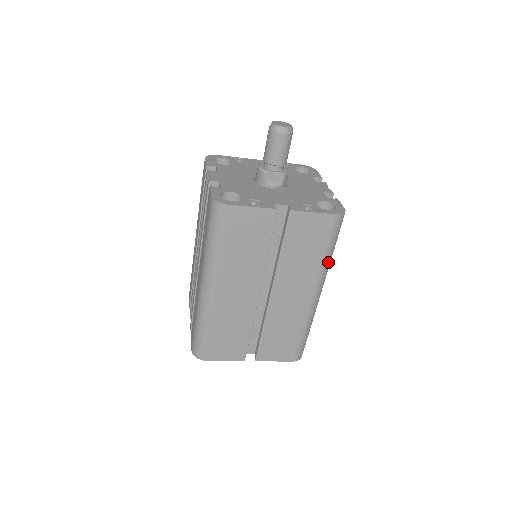
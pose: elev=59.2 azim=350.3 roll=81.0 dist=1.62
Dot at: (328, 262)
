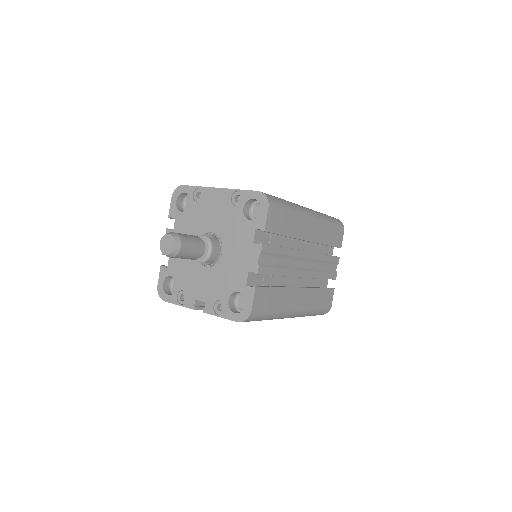
Dot at: (273, 318)
